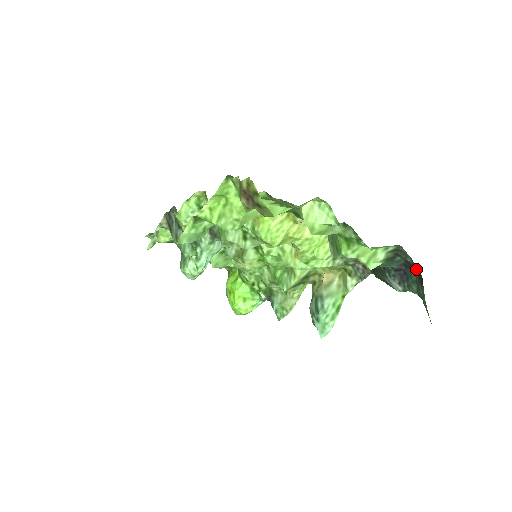
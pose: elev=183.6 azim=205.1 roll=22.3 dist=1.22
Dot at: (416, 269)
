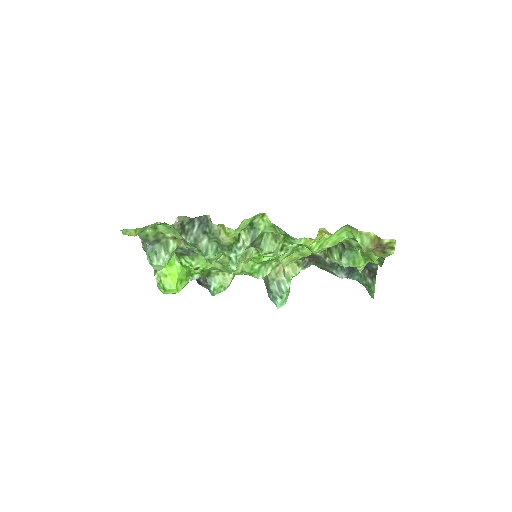
Dot at: (374, 271)
